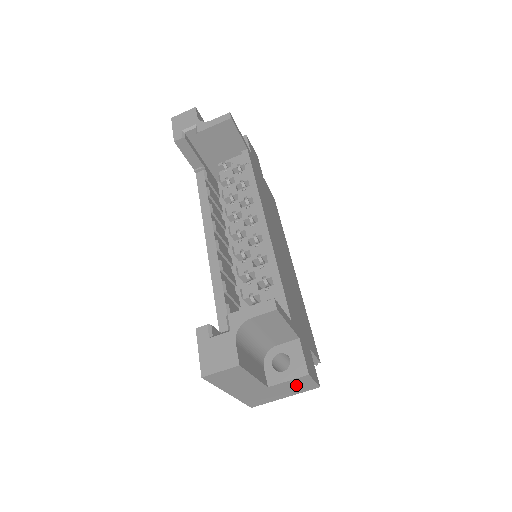
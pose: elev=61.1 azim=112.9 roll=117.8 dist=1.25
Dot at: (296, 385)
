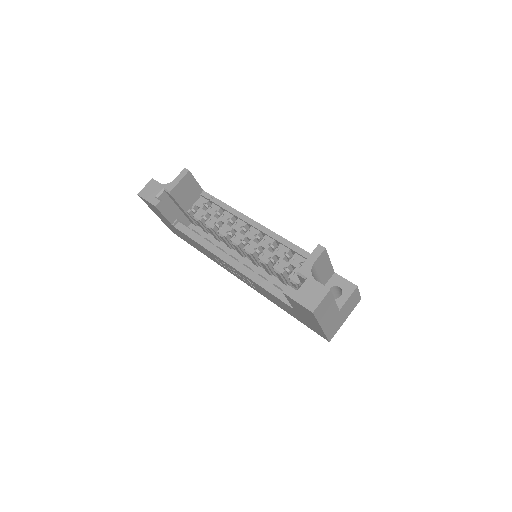
Dot at: (351, 302)
